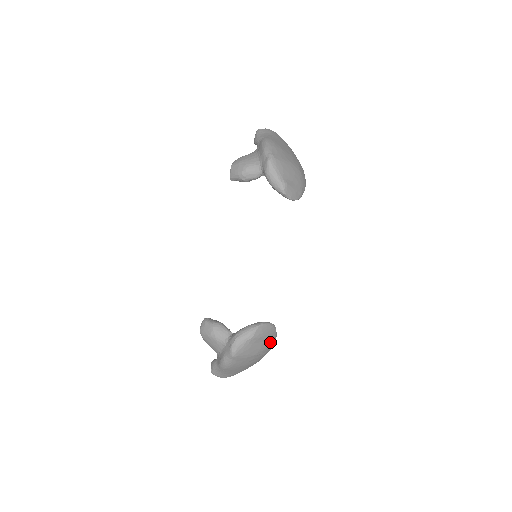
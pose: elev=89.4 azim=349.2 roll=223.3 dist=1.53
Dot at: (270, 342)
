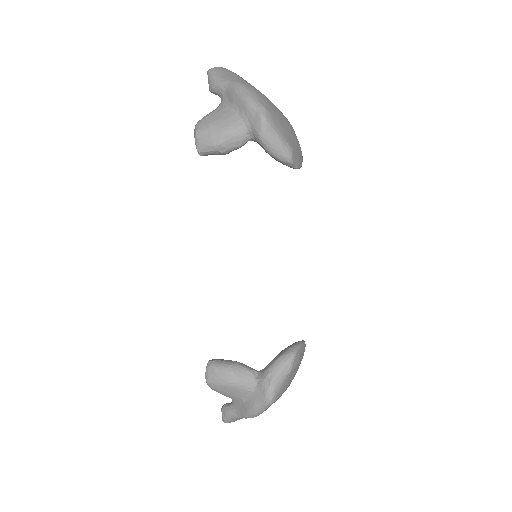
Dot at: (300, 363)
